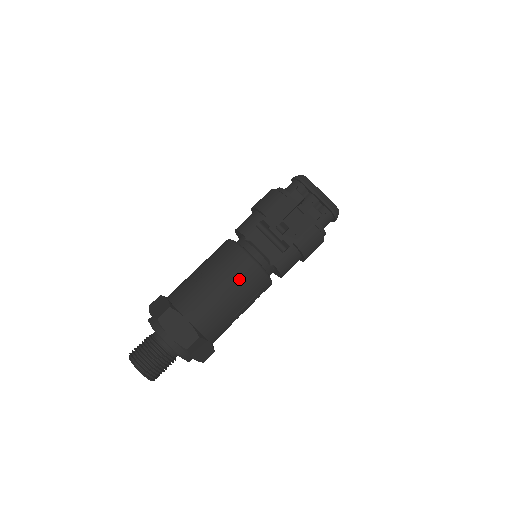
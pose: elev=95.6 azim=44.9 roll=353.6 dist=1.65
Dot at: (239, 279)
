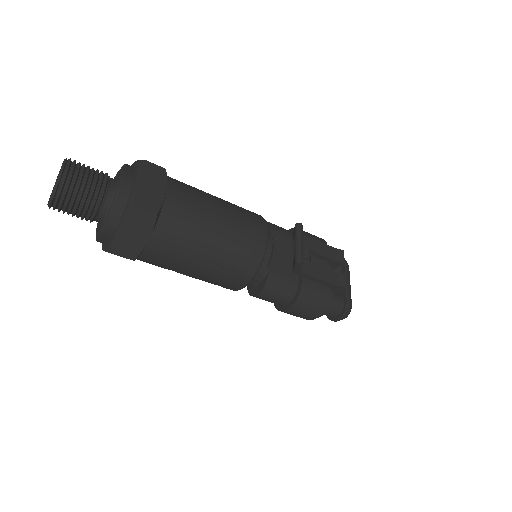
Dot at: (241, 232)
